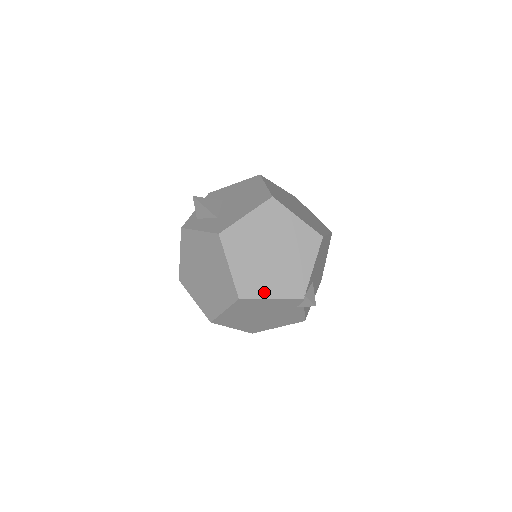
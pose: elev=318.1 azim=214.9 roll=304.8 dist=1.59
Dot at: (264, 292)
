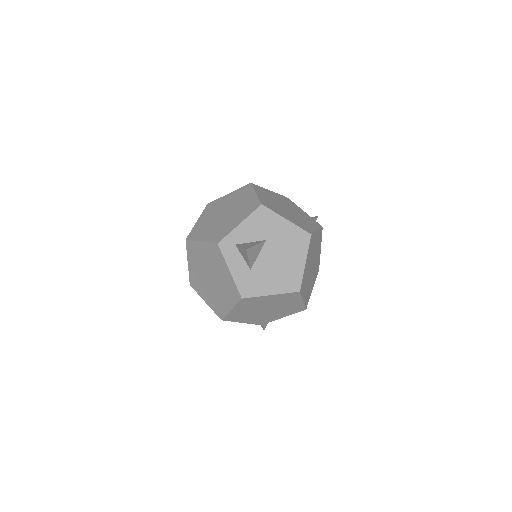
Dot at: (241, 320)
